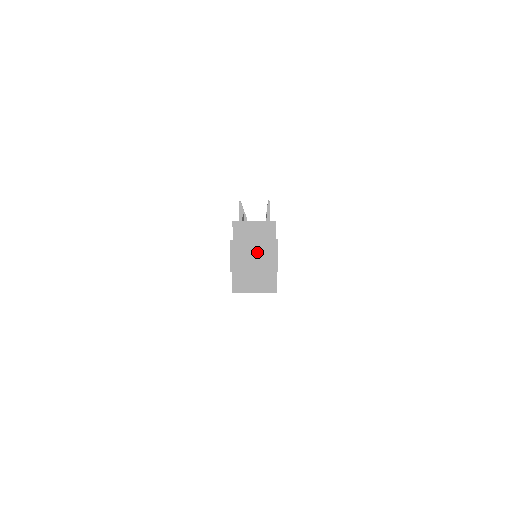
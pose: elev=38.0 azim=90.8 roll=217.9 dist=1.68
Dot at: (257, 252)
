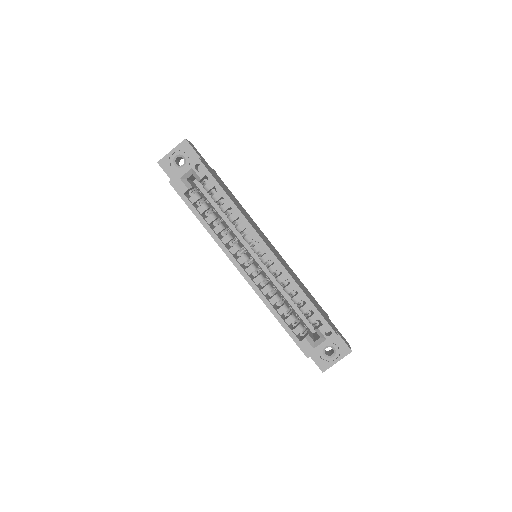
Dot at: occluded
